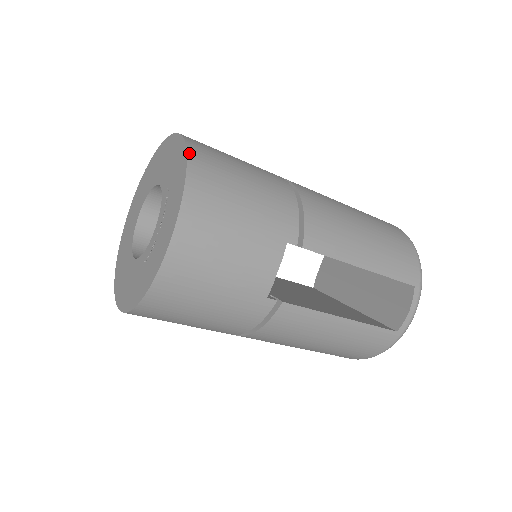
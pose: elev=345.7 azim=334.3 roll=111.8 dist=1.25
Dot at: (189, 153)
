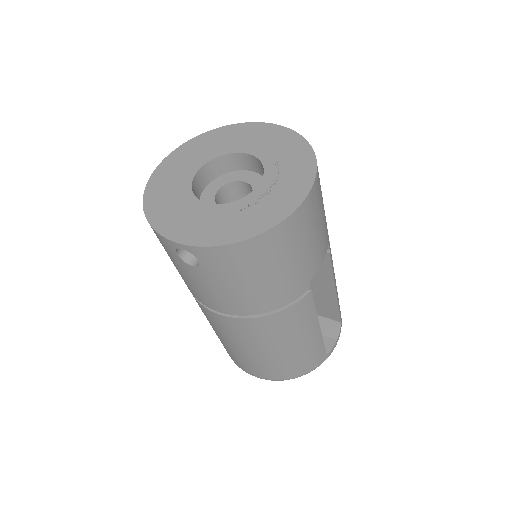
Dot at: (306, 140)
